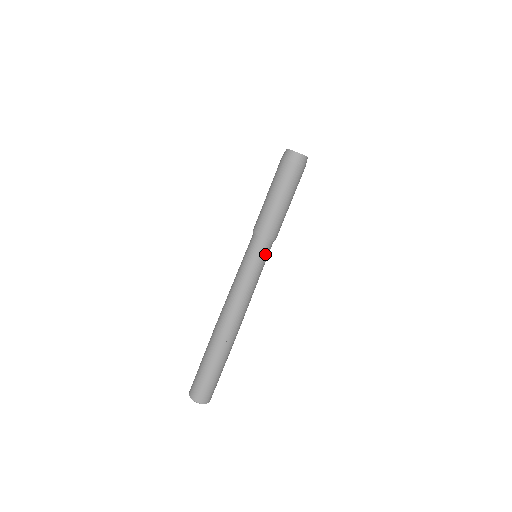
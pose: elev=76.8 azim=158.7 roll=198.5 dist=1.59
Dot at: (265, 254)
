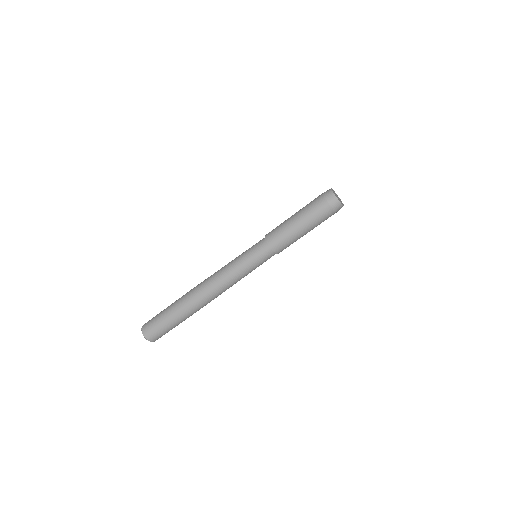
Dot at: occluded
